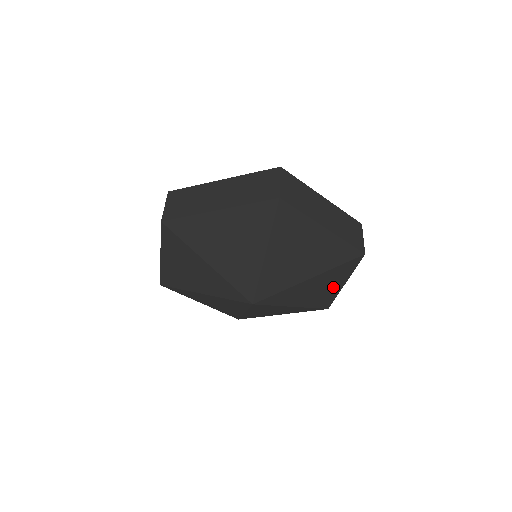
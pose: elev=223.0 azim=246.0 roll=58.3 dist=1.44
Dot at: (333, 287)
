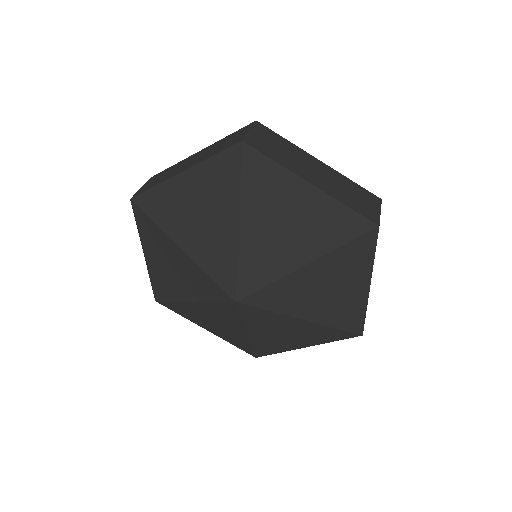
Dot at: (296, 342)
